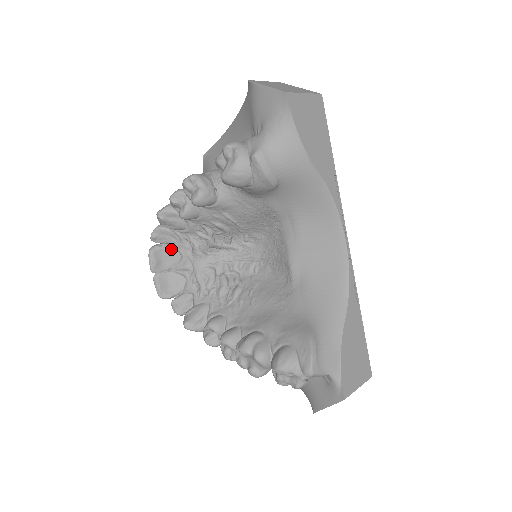
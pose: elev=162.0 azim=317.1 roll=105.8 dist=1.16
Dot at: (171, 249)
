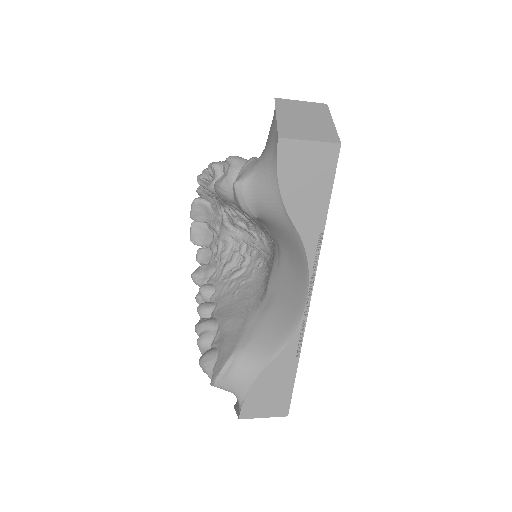
Dot at: (210, 207)
